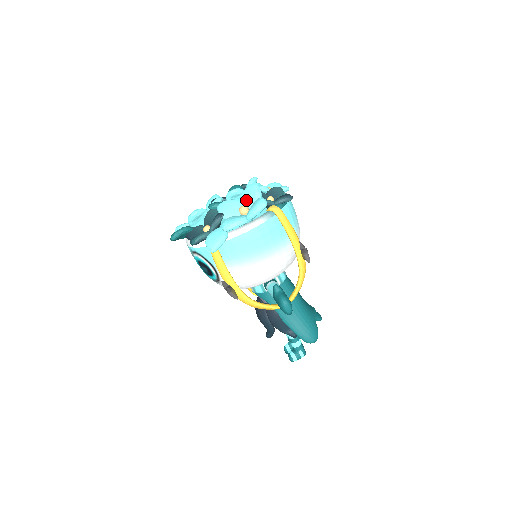
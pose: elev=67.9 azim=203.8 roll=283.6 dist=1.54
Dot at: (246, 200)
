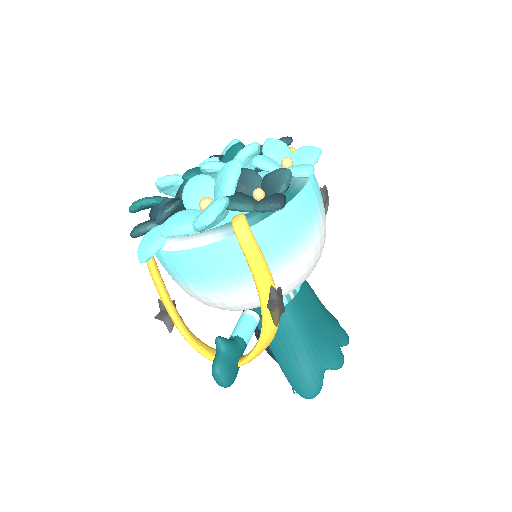
Dot at: (216, 188)
